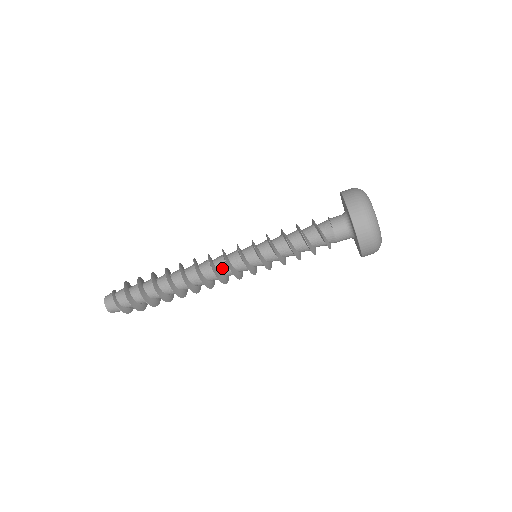
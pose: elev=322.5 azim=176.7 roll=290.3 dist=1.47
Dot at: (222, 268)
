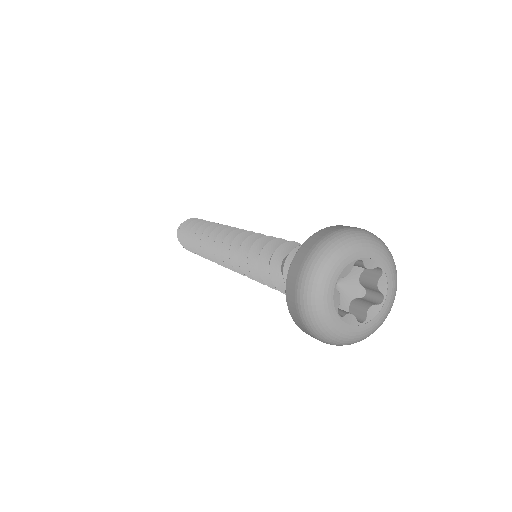
Dot at: occluded
